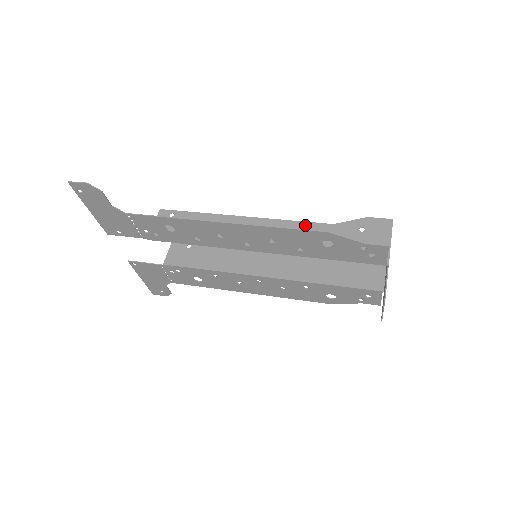
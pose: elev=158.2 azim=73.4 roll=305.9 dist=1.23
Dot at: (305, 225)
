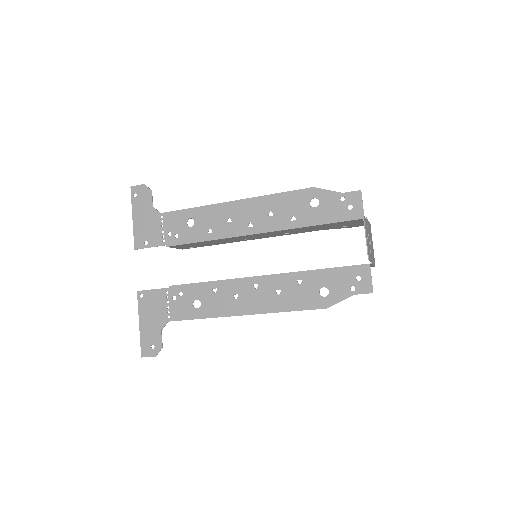
Dot at: (299, 232)
